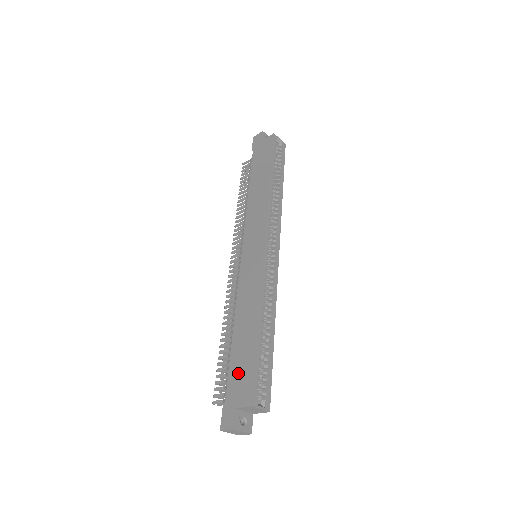
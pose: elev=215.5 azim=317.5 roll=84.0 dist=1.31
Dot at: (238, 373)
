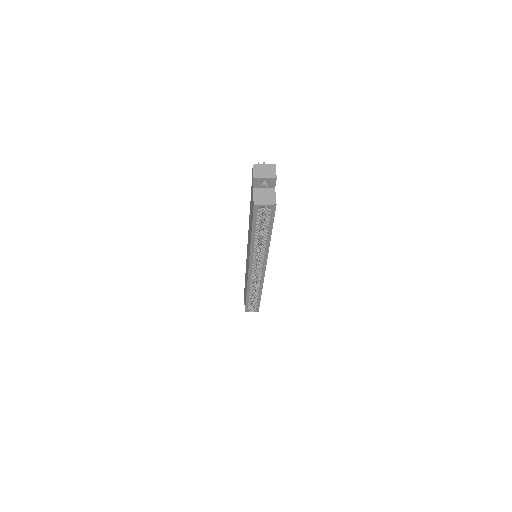
Dot at: occluded
